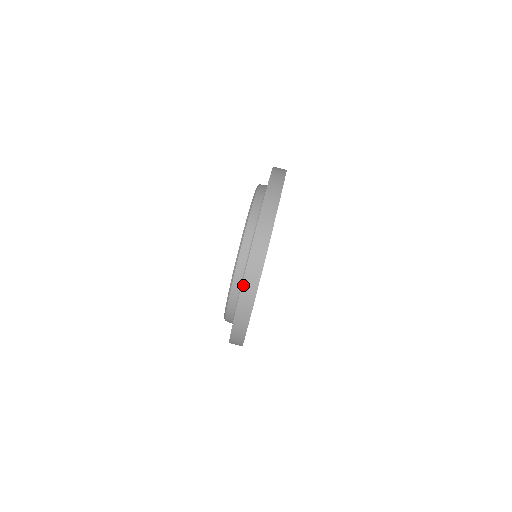
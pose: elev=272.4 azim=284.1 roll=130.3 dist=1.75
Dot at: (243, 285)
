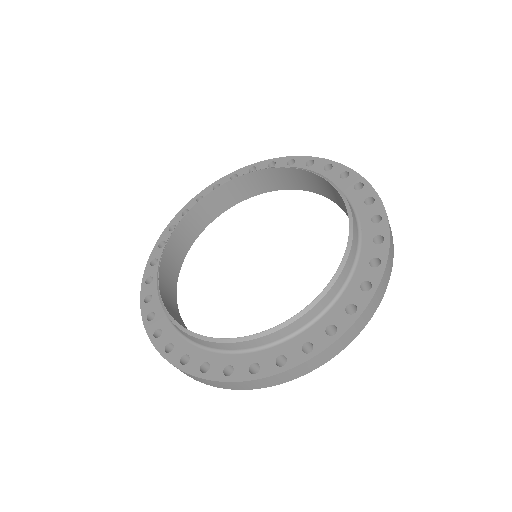
Dot at: occluded
